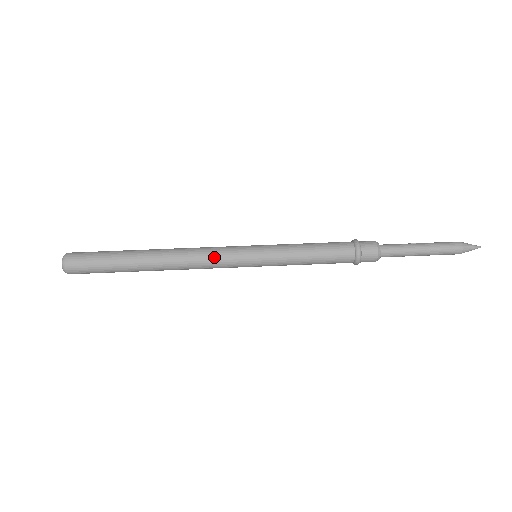
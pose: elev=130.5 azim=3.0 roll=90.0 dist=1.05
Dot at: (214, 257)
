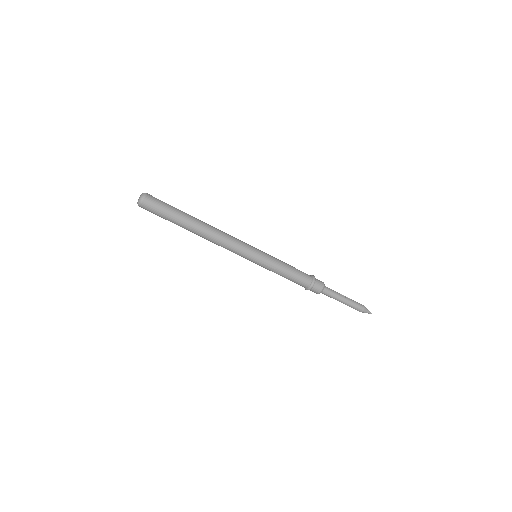
Dot at: (231, 249)
